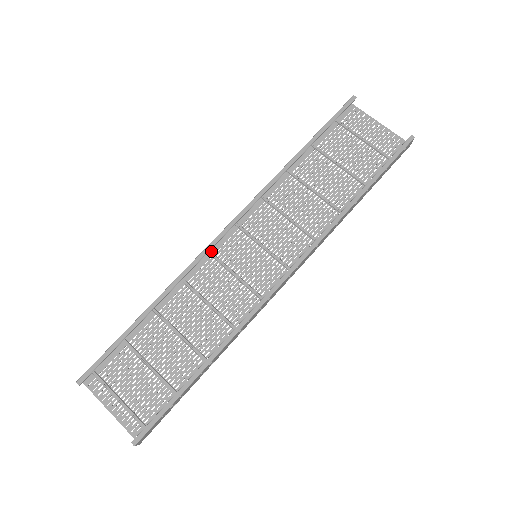
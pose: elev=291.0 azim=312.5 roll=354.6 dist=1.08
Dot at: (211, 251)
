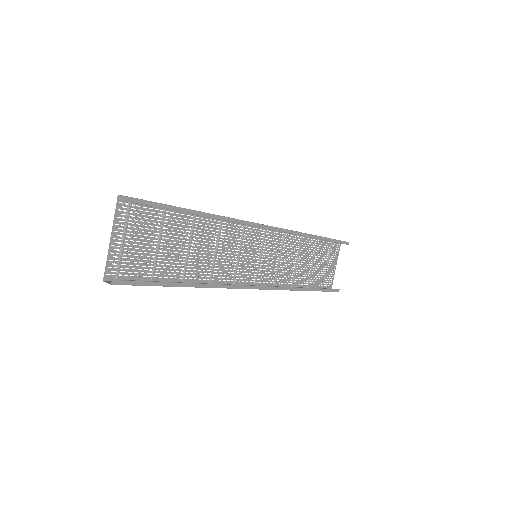
Dot at: occluded
